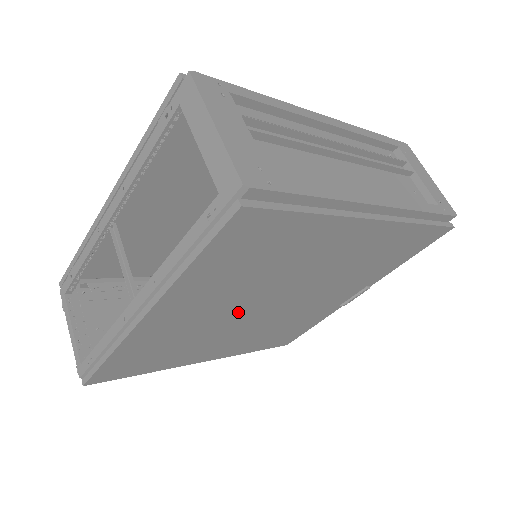
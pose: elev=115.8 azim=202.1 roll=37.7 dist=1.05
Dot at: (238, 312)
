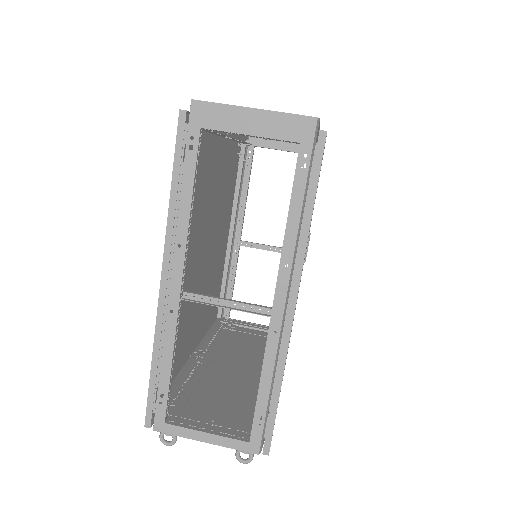
Dot at: occluded
